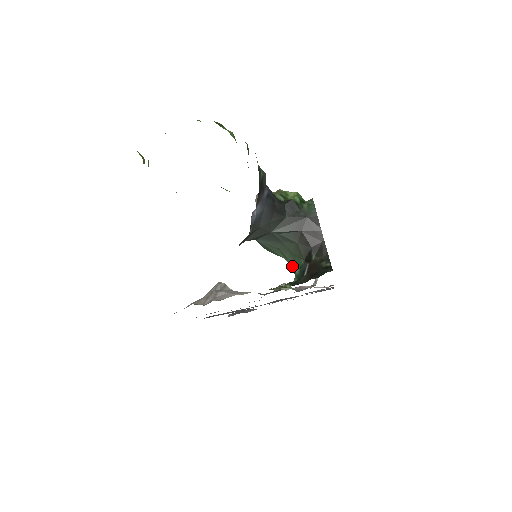
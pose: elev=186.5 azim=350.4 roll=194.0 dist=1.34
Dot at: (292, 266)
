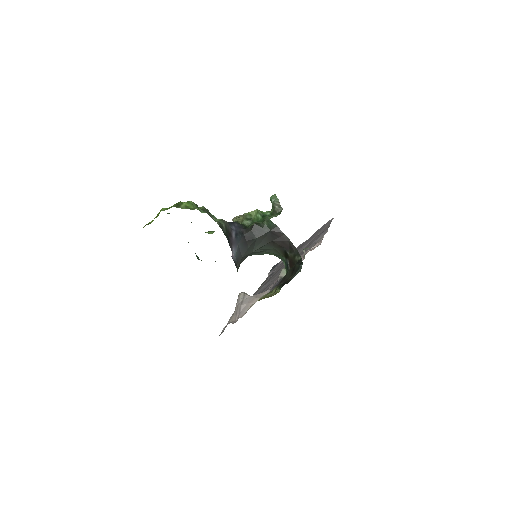
Dot at: occluded
